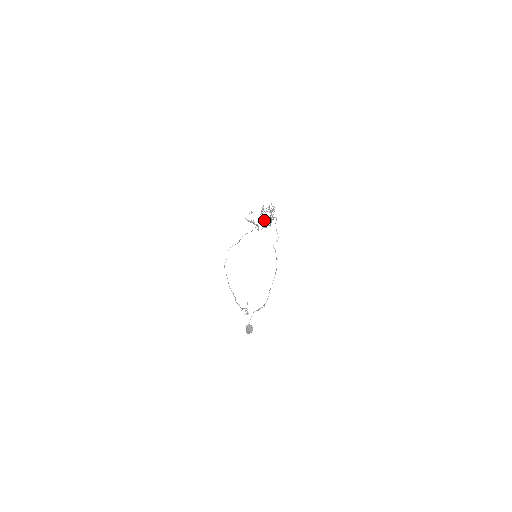
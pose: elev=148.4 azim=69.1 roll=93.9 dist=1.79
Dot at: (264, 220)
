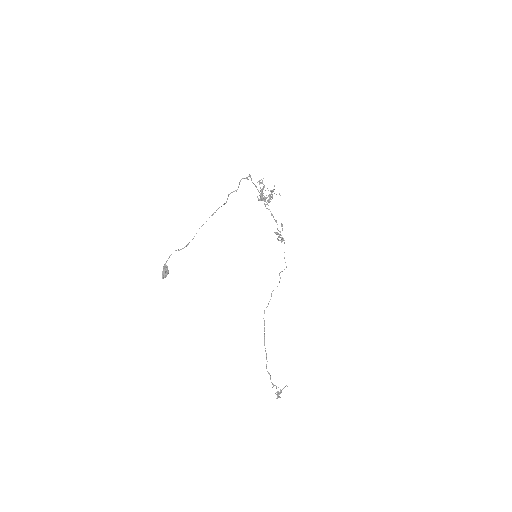
Dot at: (259, 199)
